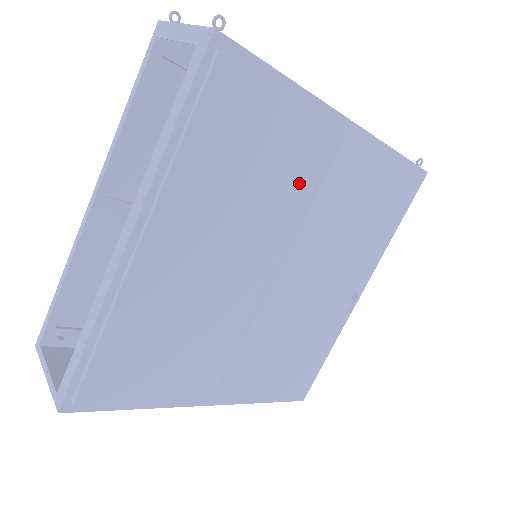
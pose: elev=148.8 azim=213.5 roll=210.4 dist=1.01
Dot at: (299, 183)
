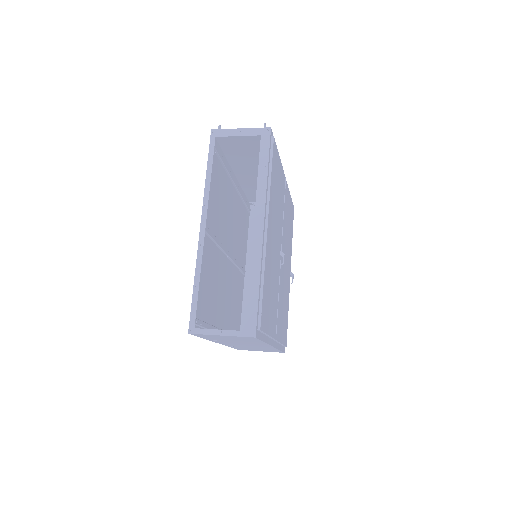
Dot at: (282, 202)
